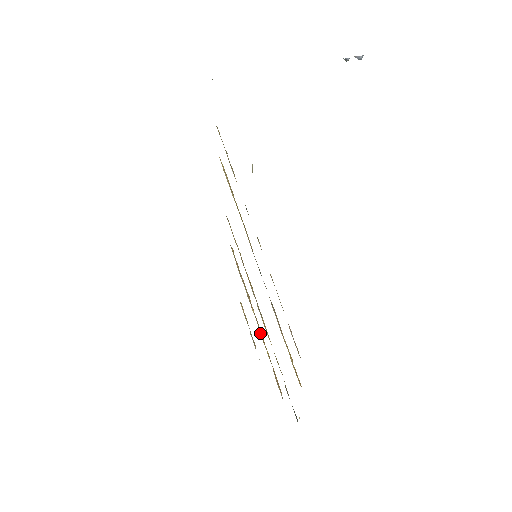
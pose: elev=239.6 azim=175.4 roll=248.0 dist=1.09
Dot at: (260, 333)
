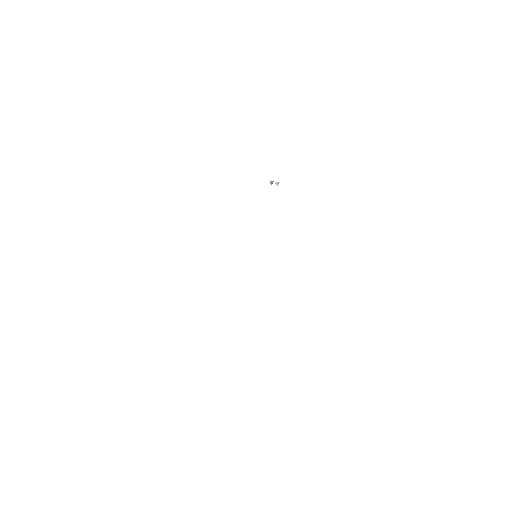
Dot at: occluded
